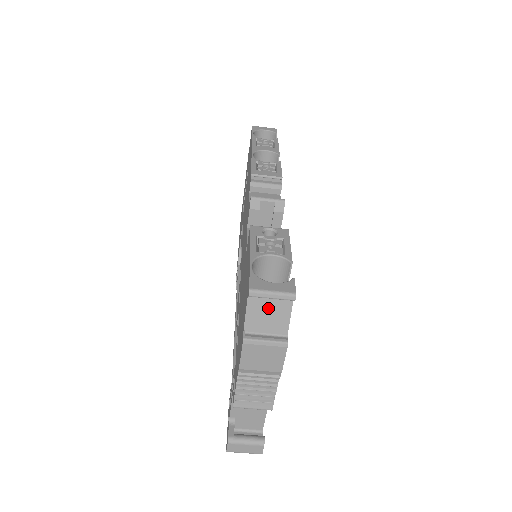
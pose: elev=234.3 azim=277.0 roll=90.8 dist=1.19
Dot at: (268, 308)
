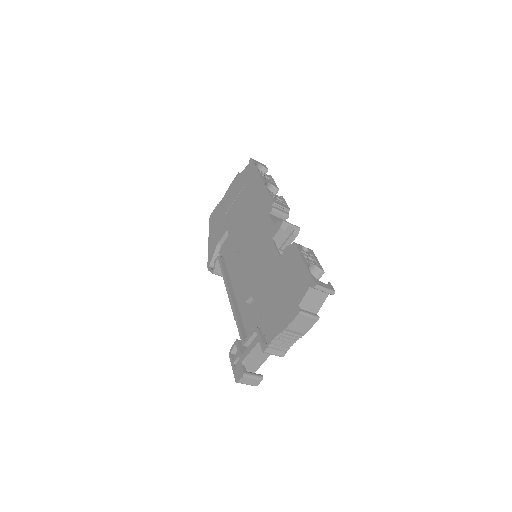
Dot at: (316, 296)
